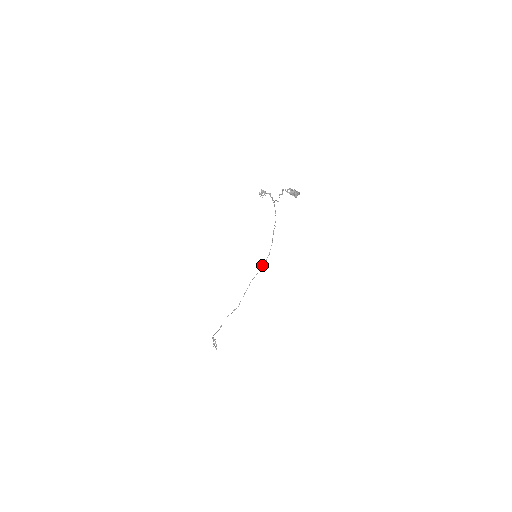
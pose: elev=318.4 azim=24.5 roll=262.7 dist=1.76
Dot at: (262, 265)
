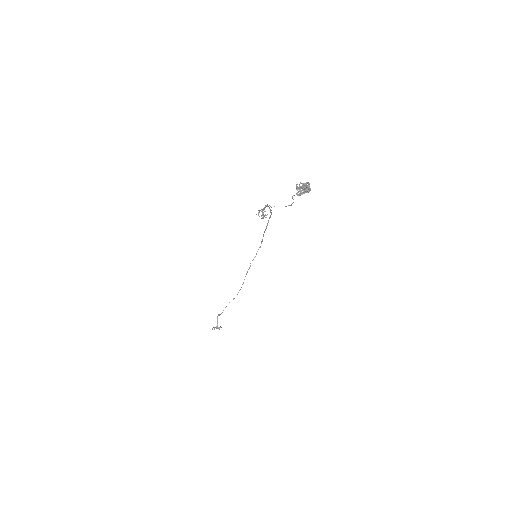
Dot at: (256, 253)
